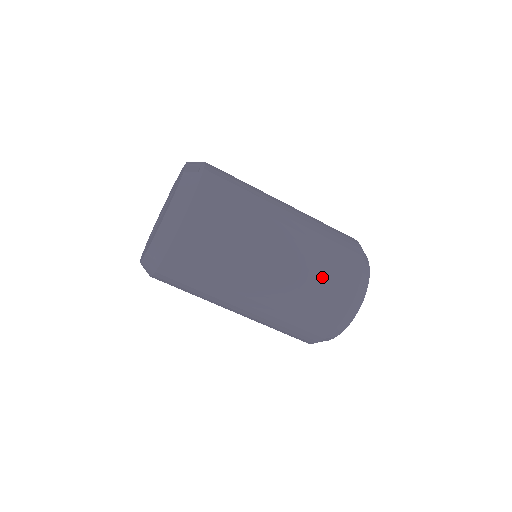
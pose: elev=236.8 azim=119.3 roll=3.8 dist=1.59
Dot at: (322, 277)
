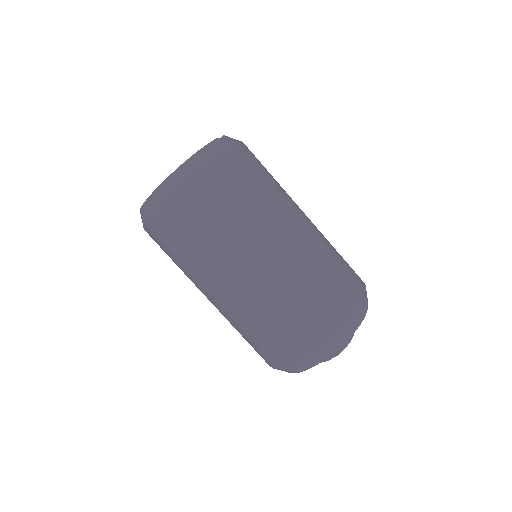
Dot at: (312, 294)
